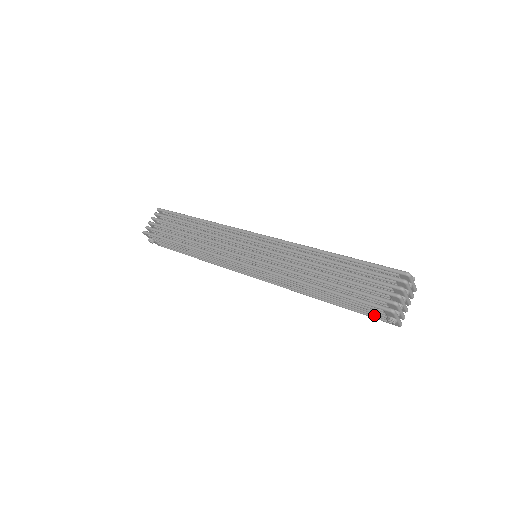
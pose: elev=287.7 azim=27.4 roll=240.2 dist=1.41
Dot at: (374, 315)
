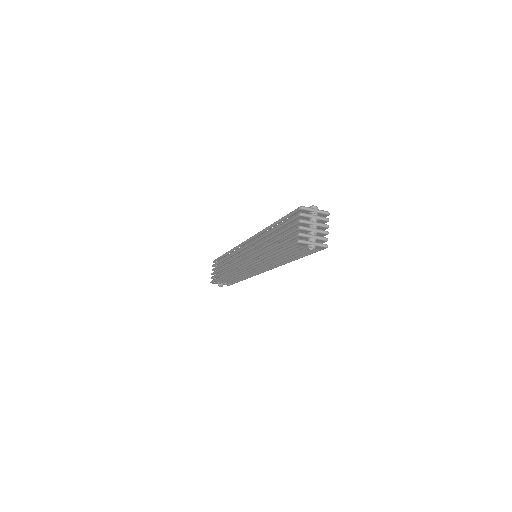
Dot at: (310, 250)
